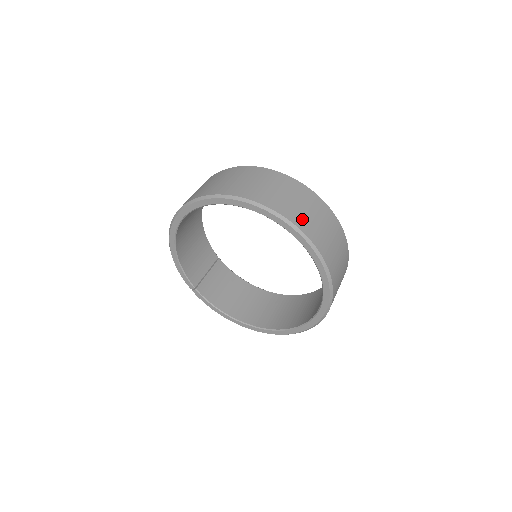
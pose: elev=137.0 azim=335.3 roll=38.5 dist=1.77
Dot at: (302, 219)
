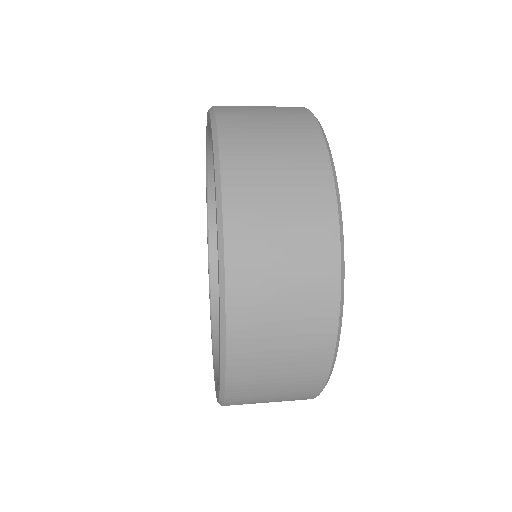
Dot at: (235, 107)
